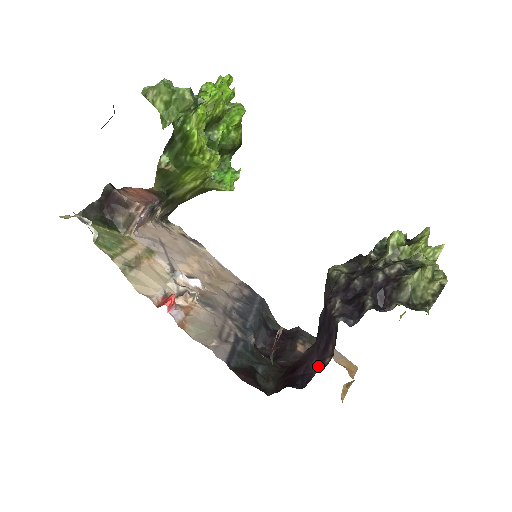
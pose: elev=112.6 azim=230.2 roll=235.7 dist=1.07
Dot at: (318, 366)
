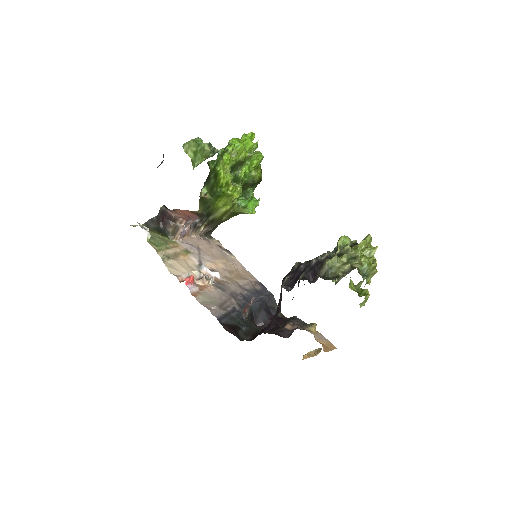
Dot at: occluded
